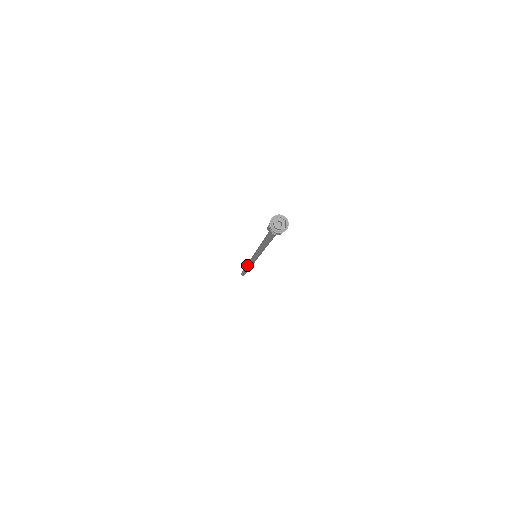
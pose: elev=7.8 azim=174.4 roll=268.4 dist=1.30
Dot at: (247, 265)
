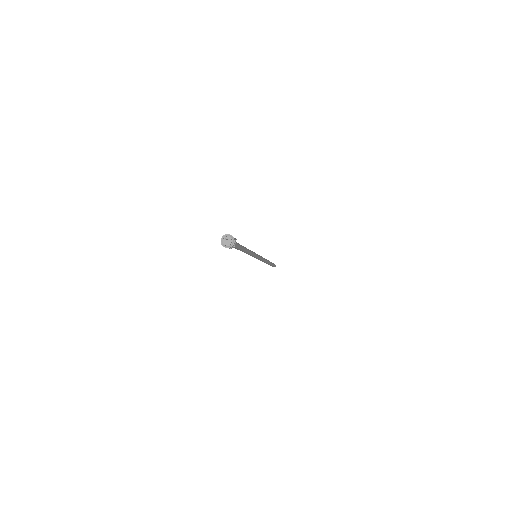
Dot at: occluded
